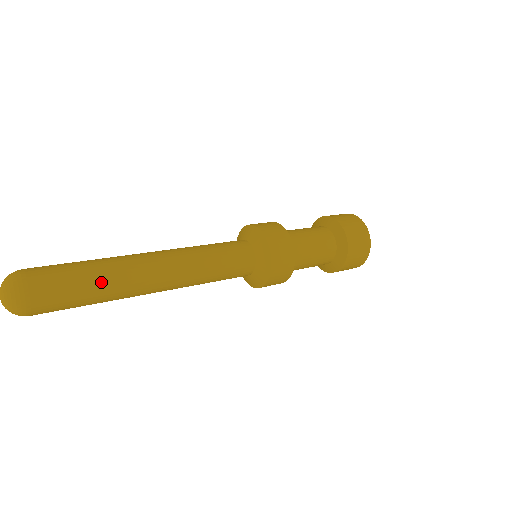
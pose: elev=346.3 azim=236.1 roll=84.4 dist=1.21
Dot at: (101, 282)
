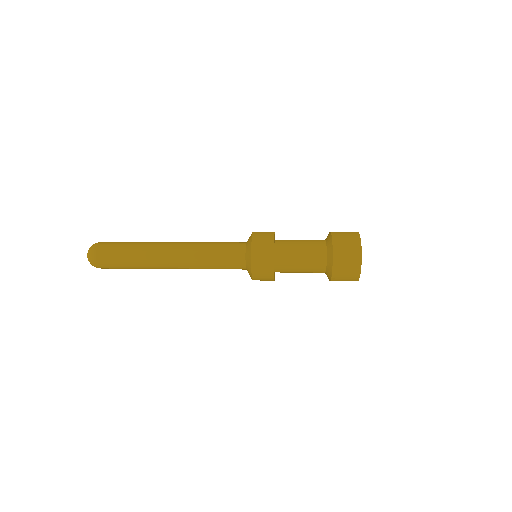
Dot at: (136, 245)
